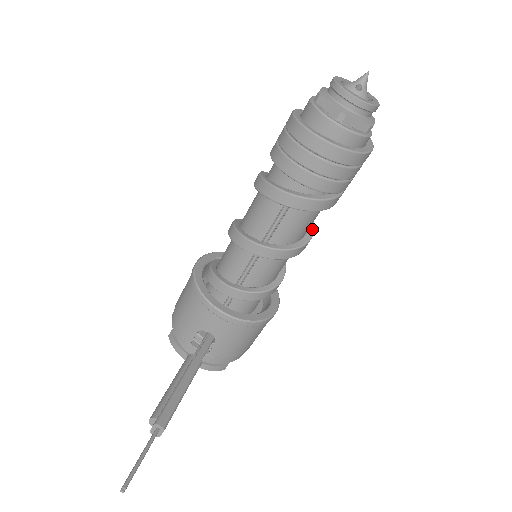
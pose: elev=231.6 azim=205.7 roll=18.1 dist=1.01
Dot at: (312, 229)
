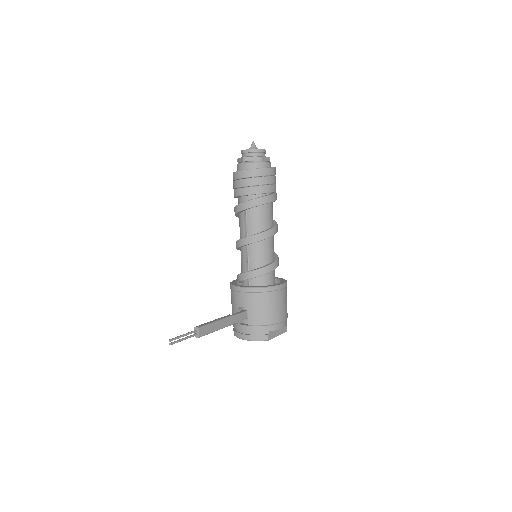
Dot at: (275, 226)
